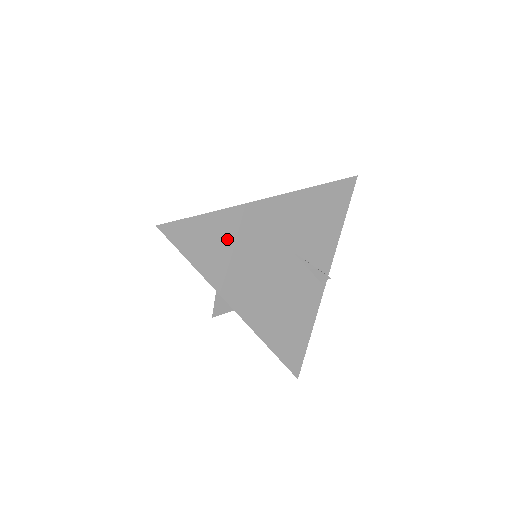
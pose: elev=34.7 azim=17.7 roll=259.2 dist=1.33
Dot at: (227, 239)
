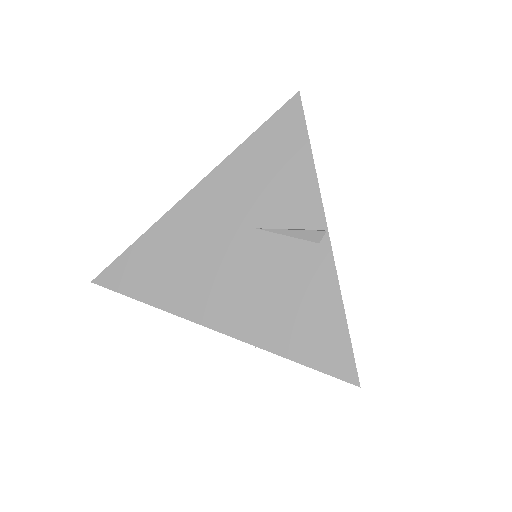
Dot at: (166, 257)
